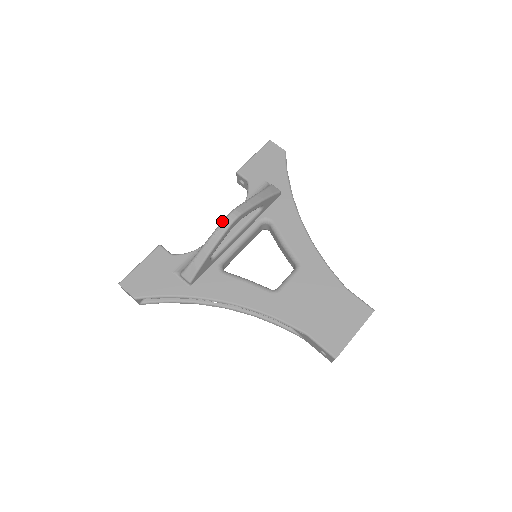
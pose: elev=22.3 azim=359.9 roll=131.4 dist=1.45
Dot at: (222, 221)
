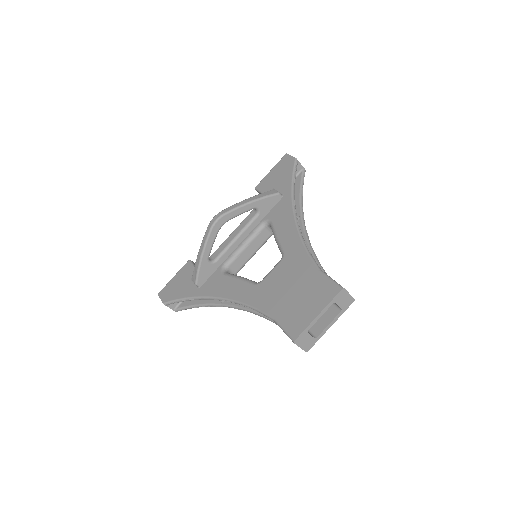
Dot at: (208, 225)
